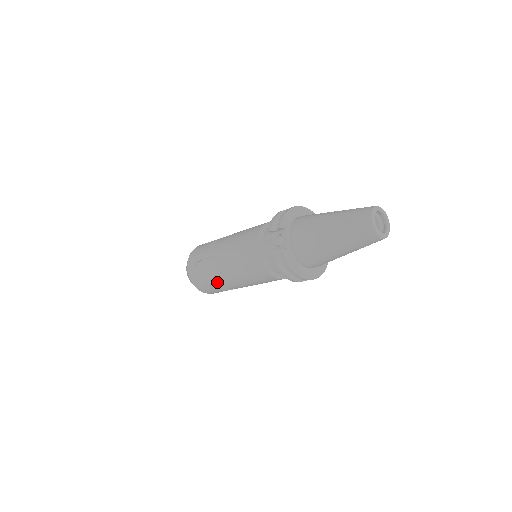
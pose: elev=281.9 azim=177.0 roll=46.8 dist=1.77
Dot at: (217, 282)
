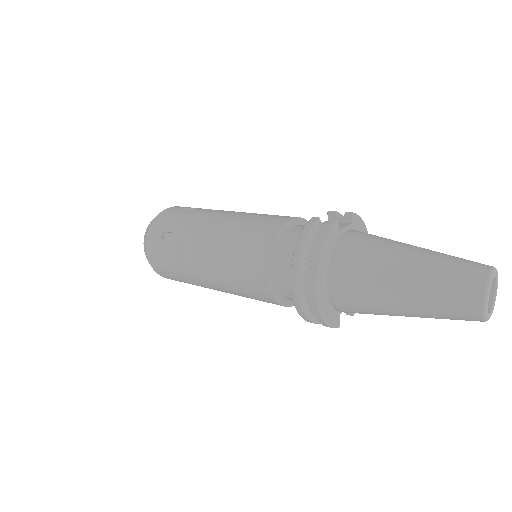
Dot at: (187, 231)
